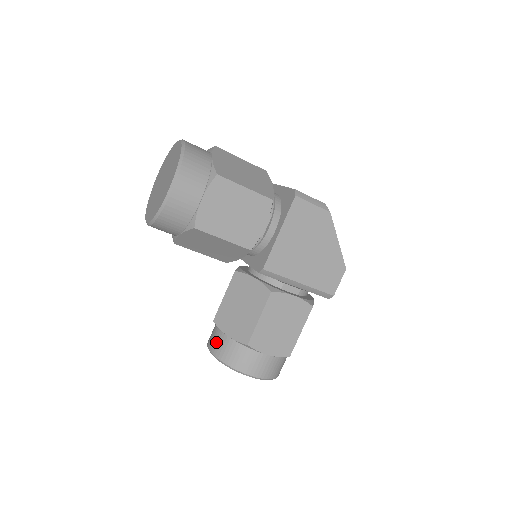
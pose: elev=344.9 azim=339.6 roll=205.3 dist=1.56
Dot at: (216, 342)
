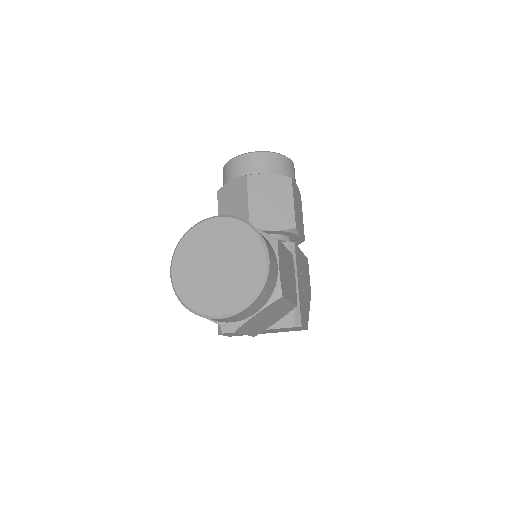
Dot at: occluded
